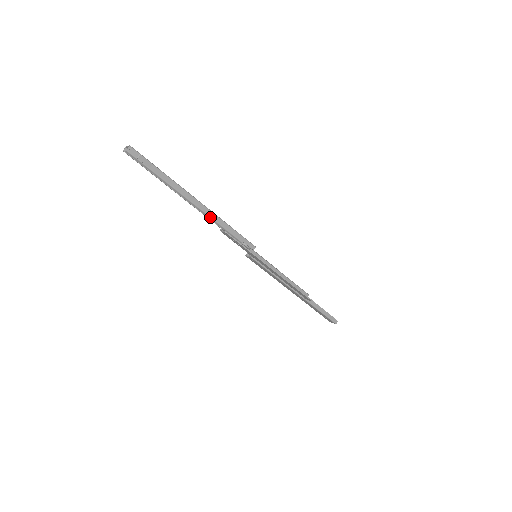
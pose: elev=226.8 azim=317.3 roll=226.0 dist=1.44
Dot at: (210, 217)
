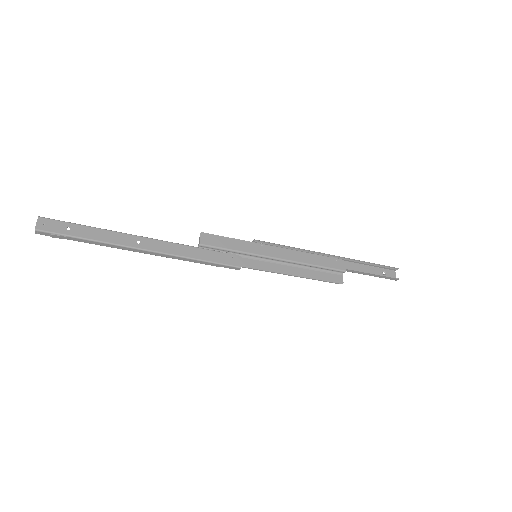
Dot at: (168, 257)
